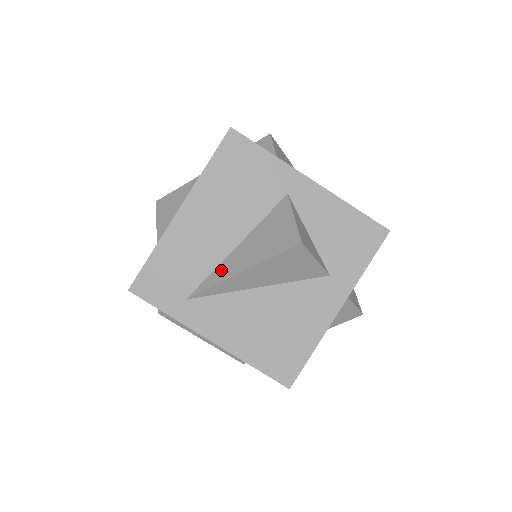
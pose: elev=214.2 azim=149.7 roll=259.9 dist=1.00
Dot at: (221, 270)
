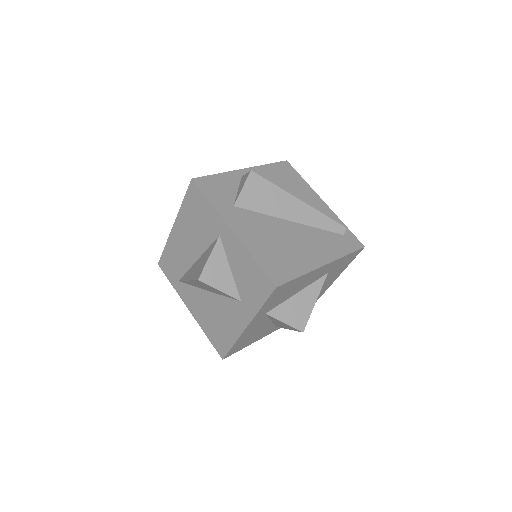
Dot at: (188, 272)
